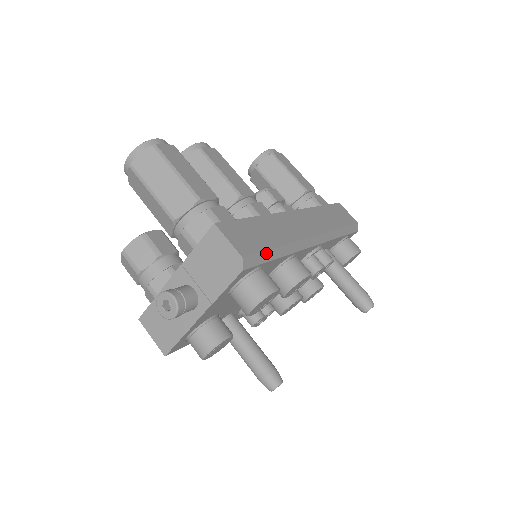
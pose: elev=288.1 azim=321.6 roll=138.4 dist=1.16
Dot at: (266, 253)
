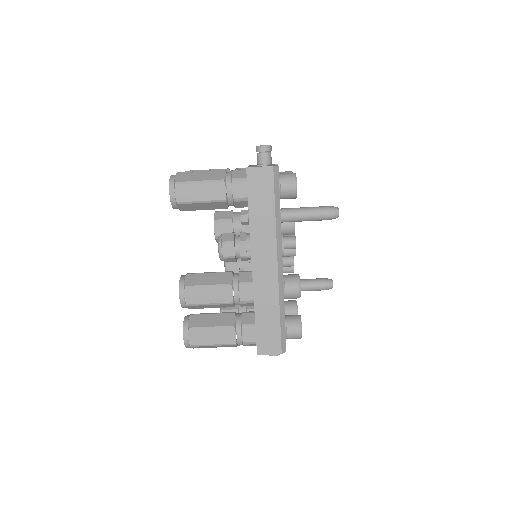
Dot at: (282, 330)
